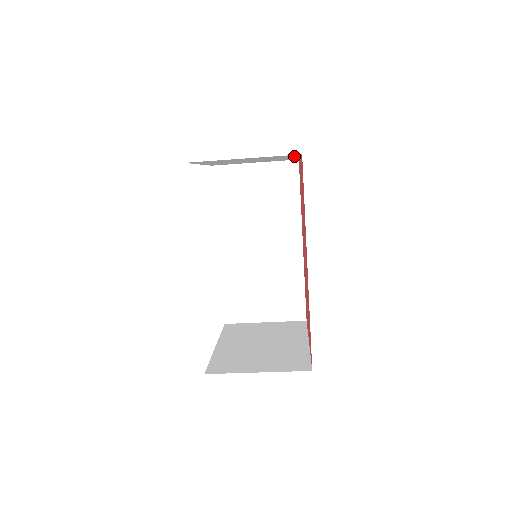
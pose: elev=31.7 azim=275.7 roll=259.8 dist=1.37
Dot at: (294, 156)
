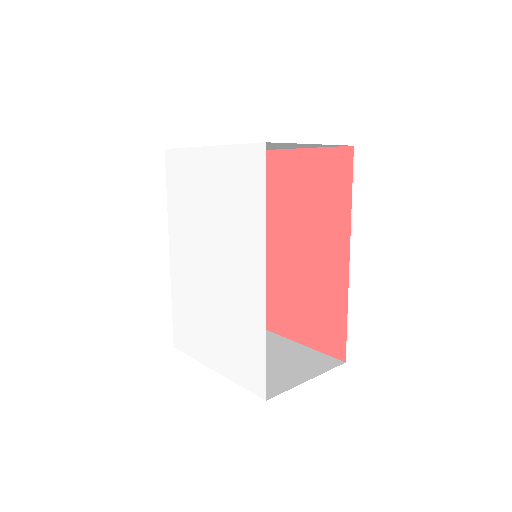
Dot at: occluded
